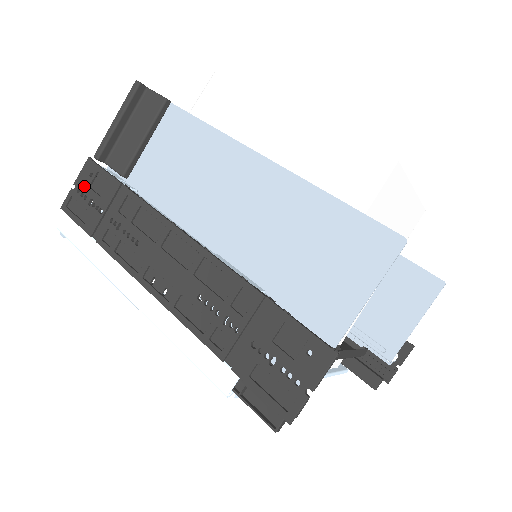
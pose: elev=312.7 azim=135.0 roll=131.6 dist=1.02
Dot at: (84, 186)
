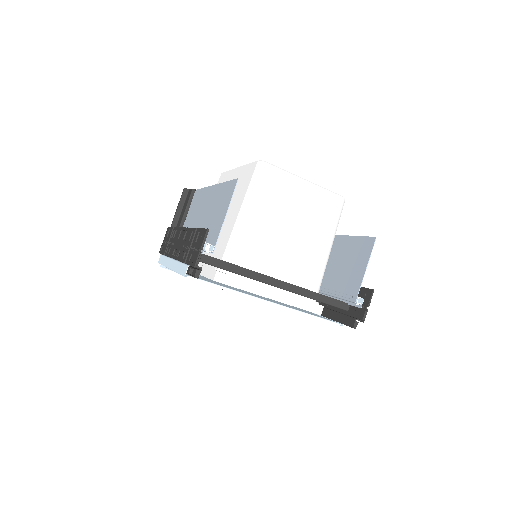
Dot at: (165, 238)
